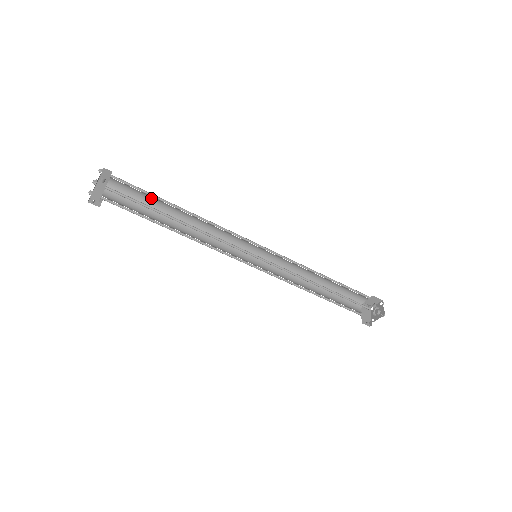
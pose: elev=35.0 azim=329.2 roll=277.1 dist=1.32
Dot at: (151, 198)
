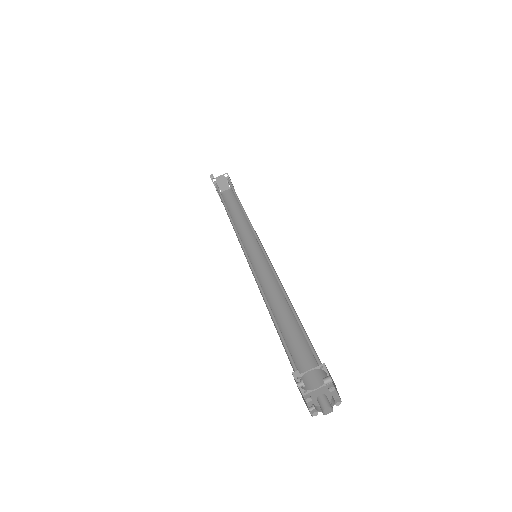
Dot at: (235, 207)
